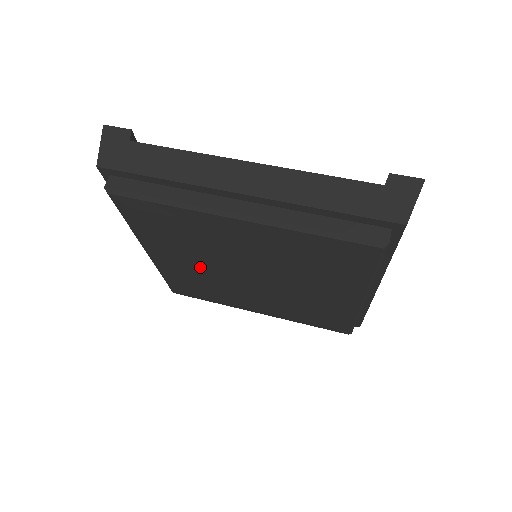
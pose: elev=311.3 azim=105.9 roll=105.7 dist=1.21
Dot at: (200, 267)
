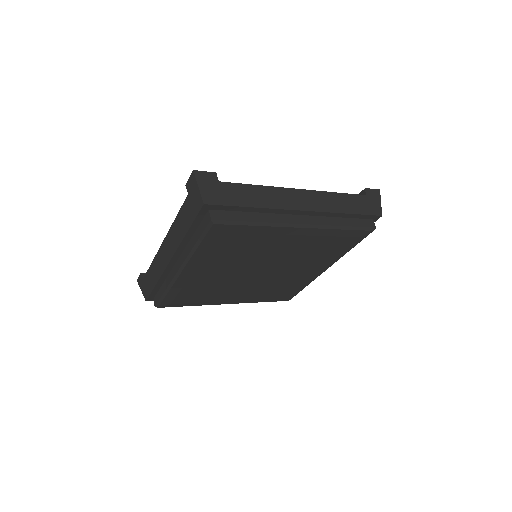
Dot at: (224, 273)
